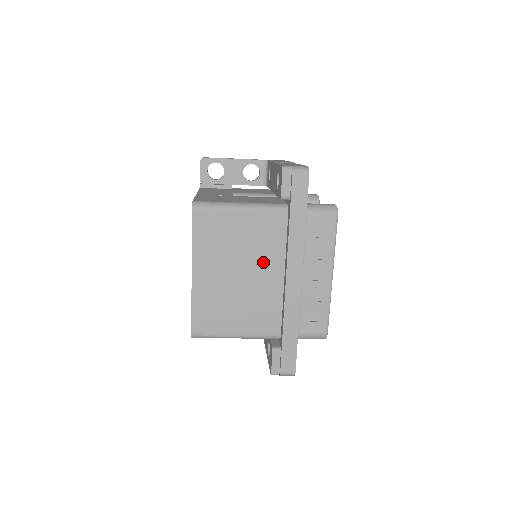
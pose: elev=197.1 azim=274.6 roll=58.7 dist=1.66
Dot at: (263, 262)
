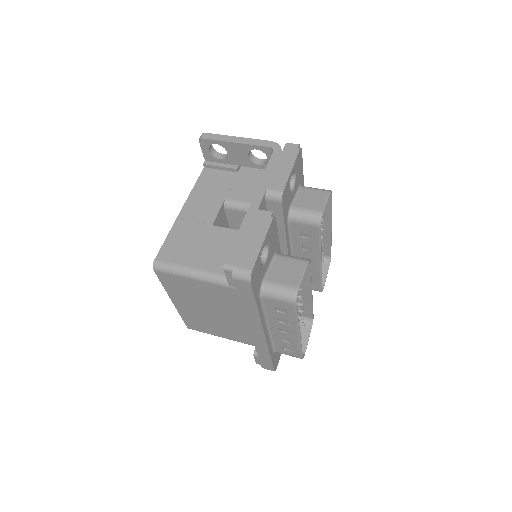
Dot at: (230, 311)
